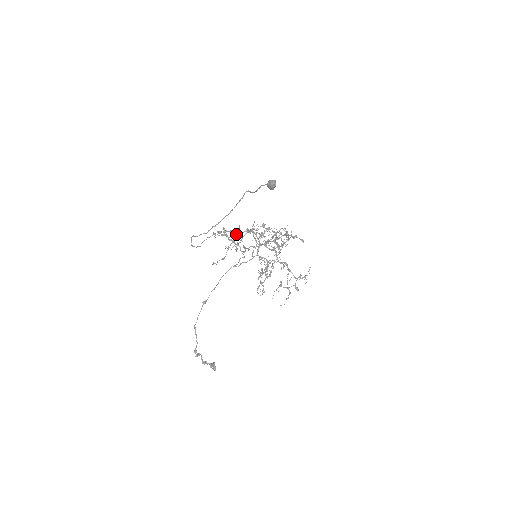
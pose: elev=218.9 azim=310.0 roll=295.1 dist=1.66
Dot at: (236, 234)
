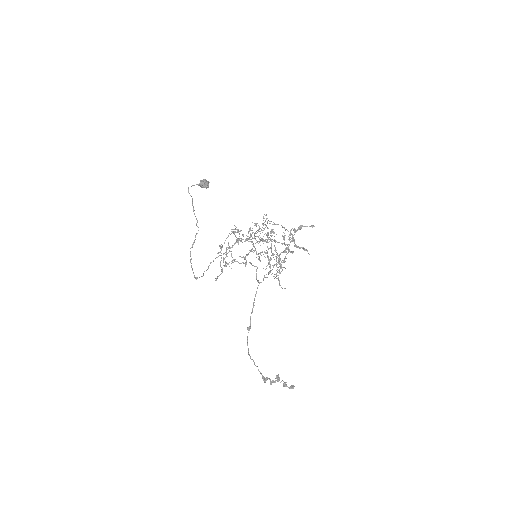
Dot at: (227, 249)
